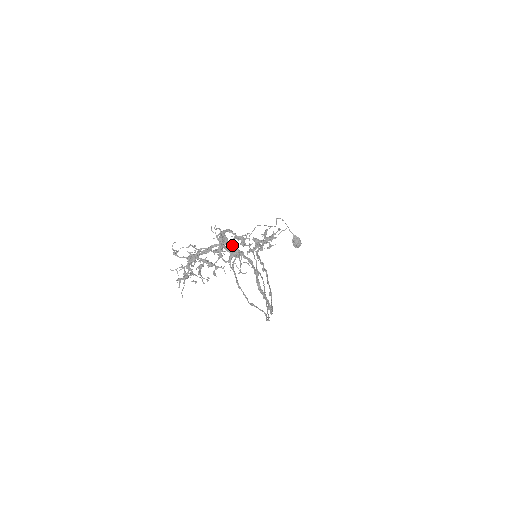
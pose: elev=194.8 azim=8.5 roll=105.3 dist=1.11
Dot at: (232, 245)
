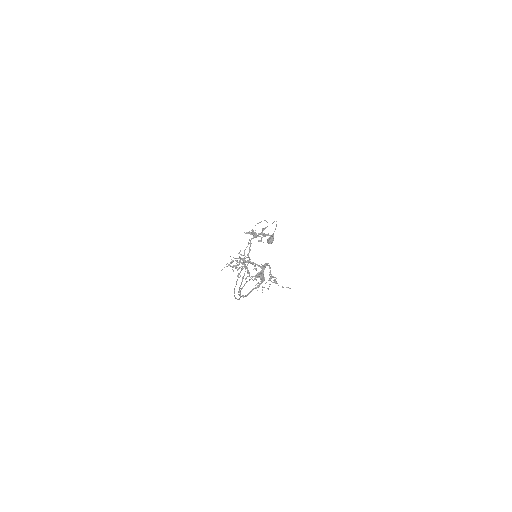
Dot at: occluded
